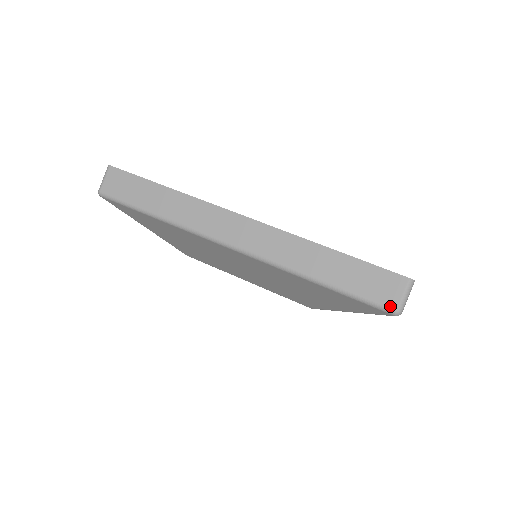
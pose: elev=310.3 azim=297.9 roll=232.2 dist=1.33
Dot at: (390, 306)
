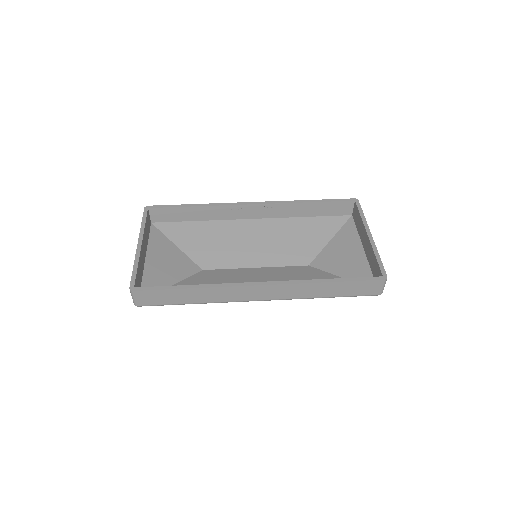
Dot at: (376, 294)
